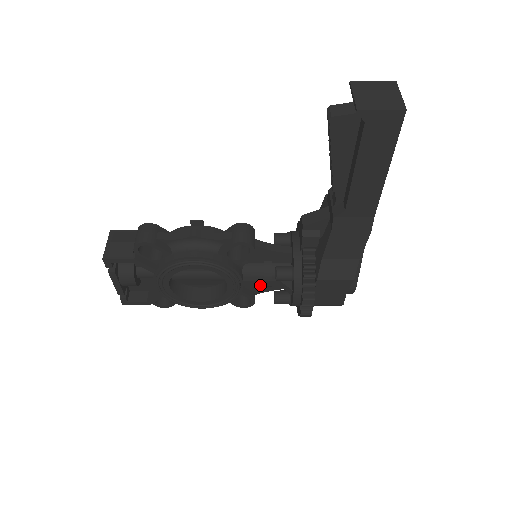
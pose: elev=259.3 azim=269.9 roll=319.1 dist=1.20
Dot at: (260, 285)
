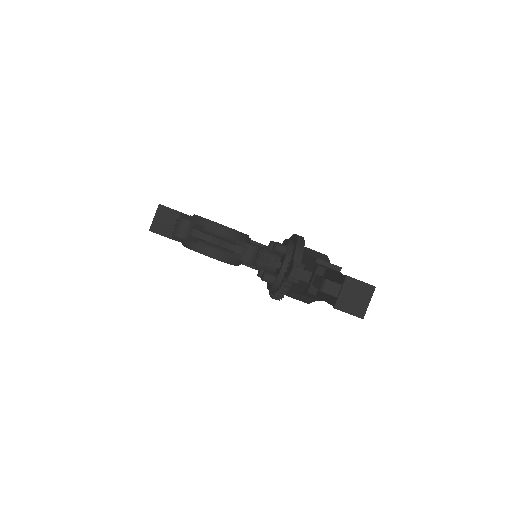
Dot at: occluded
